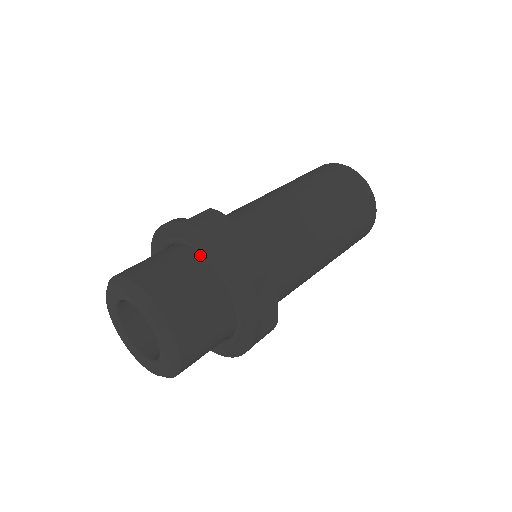
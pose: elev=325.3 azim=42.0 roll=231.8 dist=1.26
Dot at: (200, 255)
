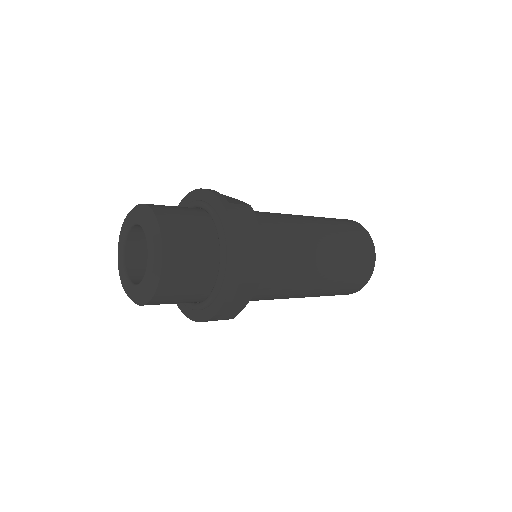
Dot at: (218, 236)
